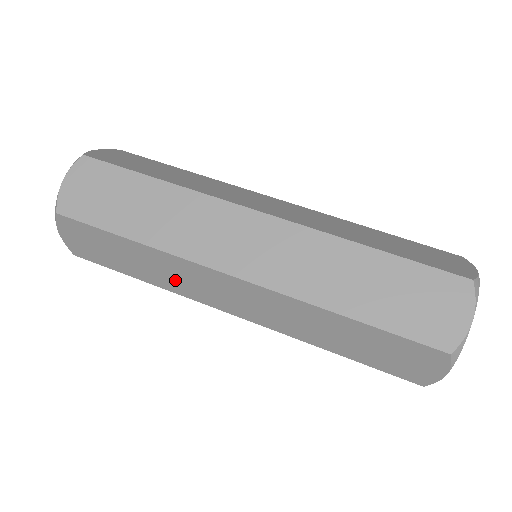
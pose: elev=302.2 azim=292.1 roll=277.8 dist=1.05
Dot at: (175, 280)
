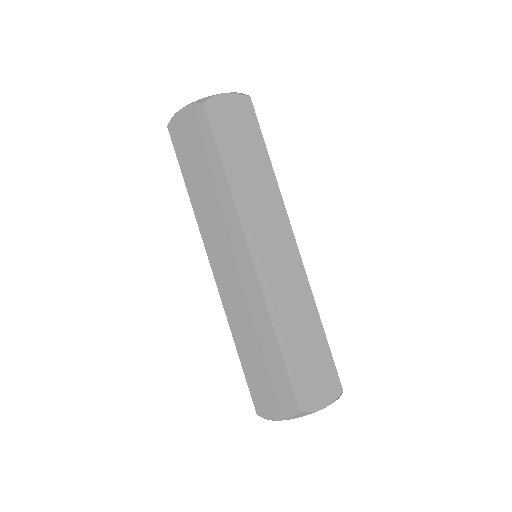
Dot at: occluded
